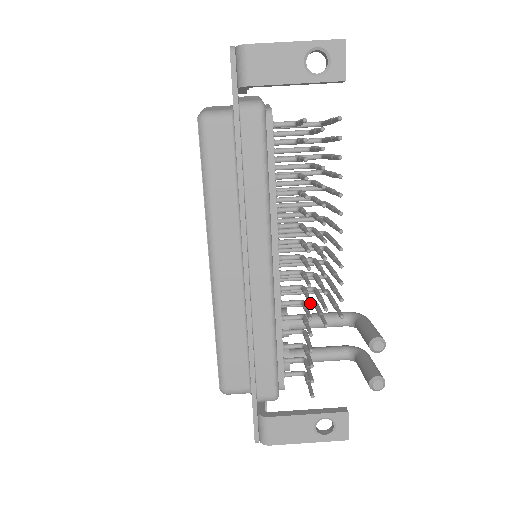
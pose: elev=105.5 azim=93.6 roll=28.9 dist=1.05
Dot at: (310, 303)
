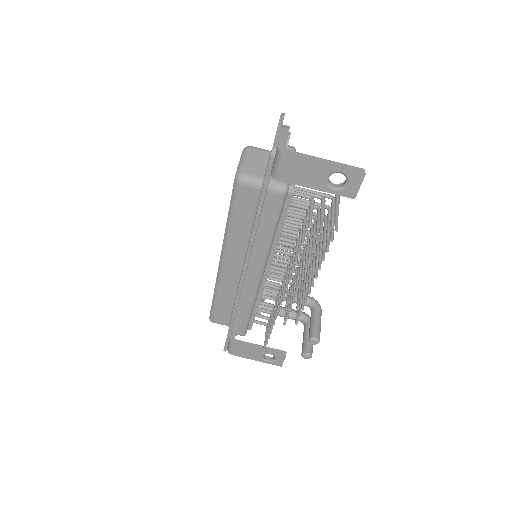
Dot at: (278, 312)
